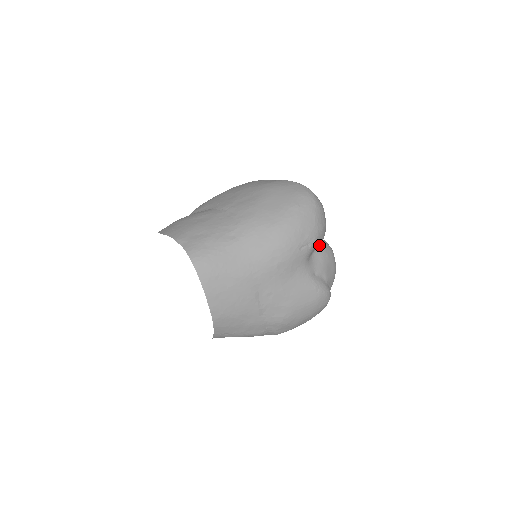
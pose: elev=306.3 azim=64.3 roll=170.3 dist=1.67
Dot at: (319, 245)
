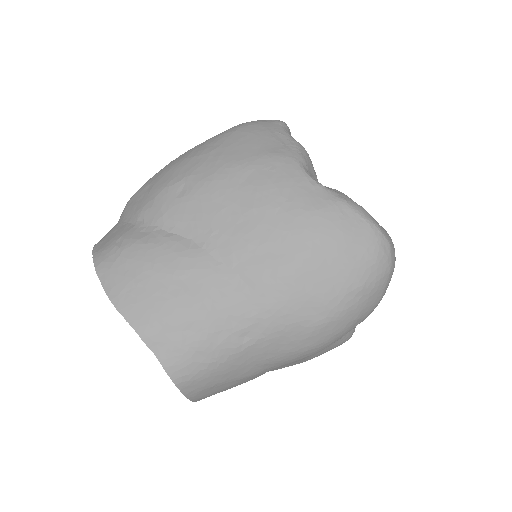
Dot at: occluded
